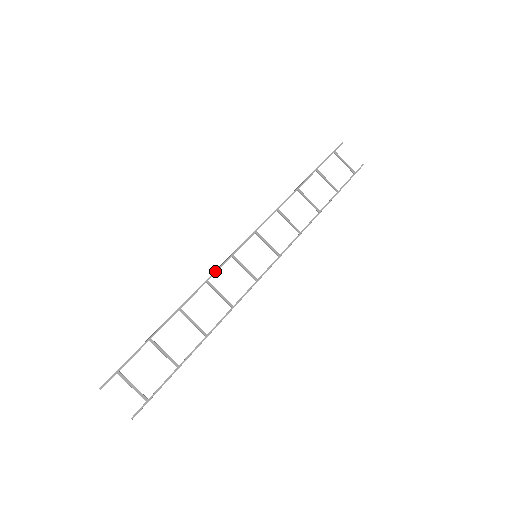
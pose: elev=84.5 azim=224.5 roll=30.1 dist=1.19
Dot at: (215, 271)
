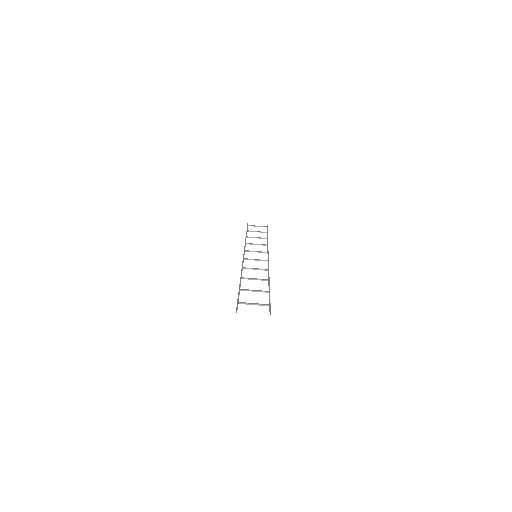
Dot at: (242, 264)
